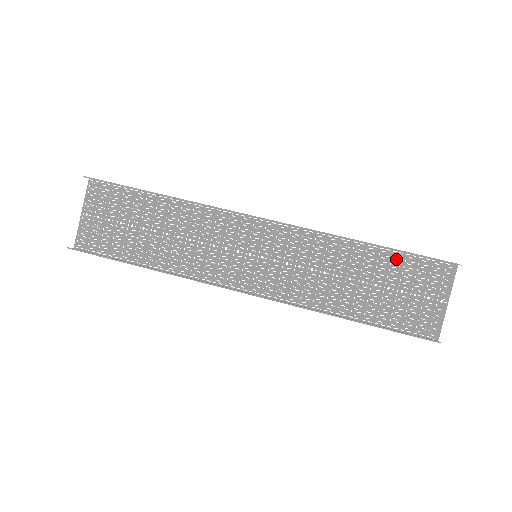
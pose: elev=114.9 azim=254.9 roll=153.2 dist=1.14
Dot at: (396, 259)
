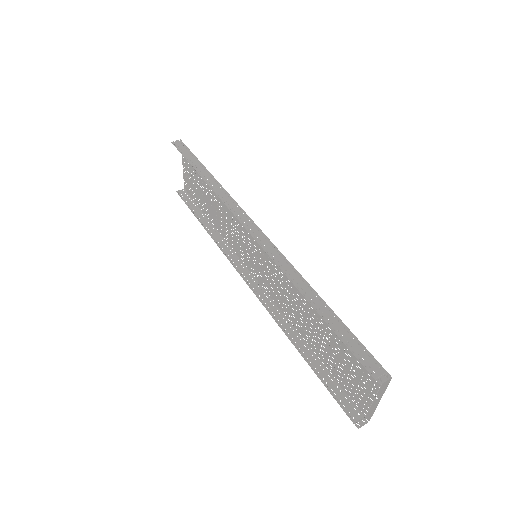
Dot at: occluded
